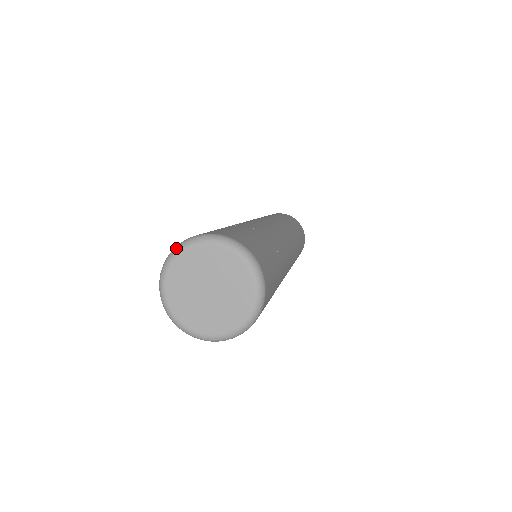
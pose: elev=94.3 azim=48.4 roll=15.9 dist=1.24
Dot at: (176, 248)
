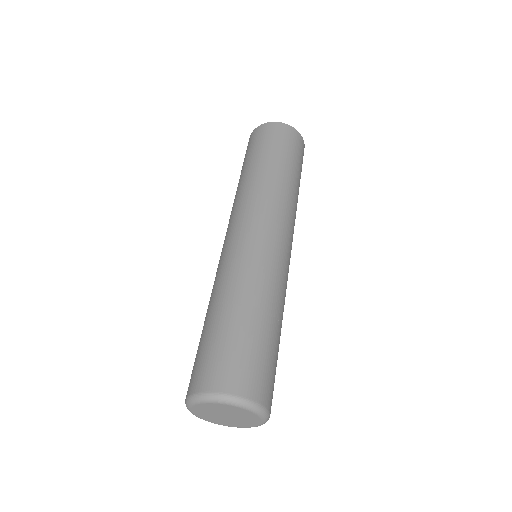
Dot at: (204, 398)
